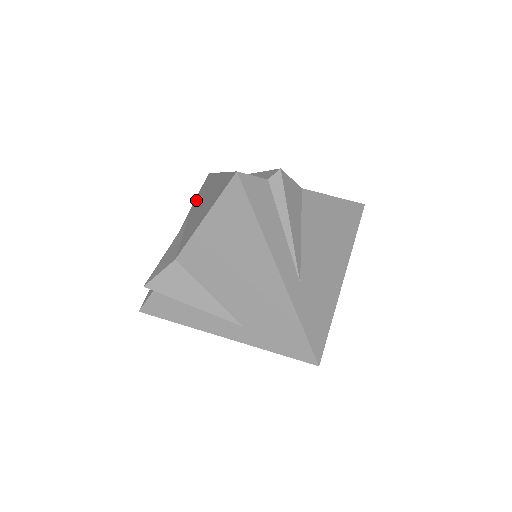
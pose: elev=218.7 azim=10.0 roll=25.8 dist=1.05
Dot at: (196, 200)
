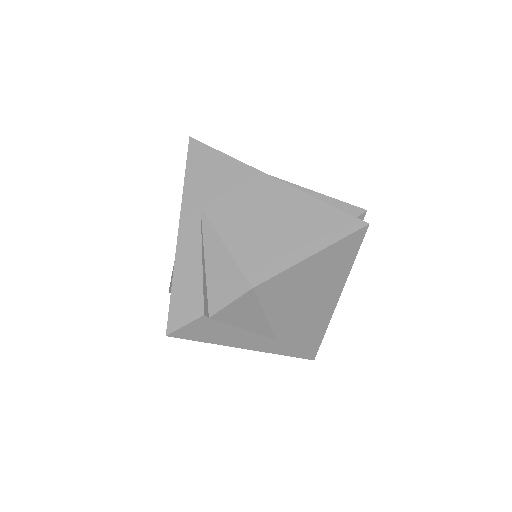
Dot at: (198, 182)
